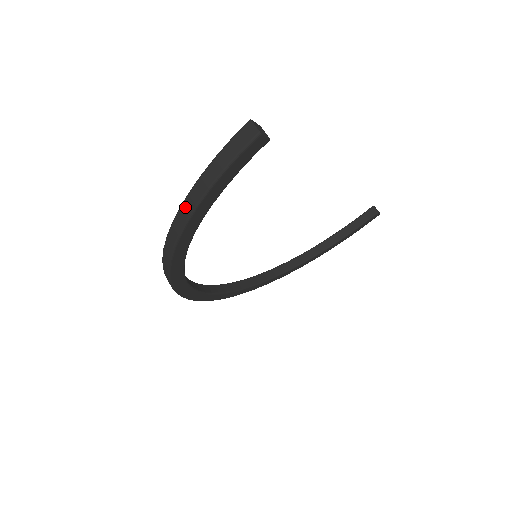
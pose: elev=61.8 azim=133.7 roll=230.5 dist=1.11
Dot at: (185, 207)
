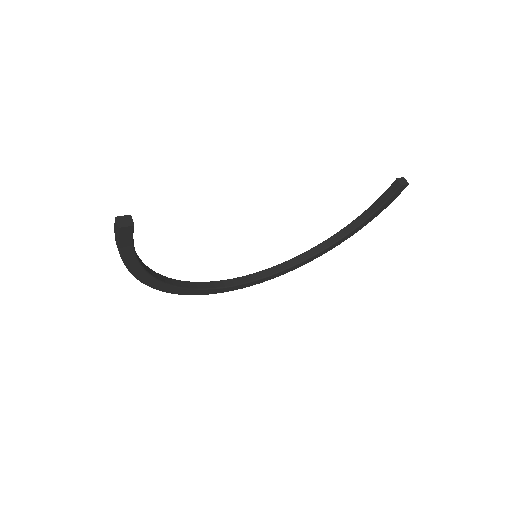
Dot at: occluded
